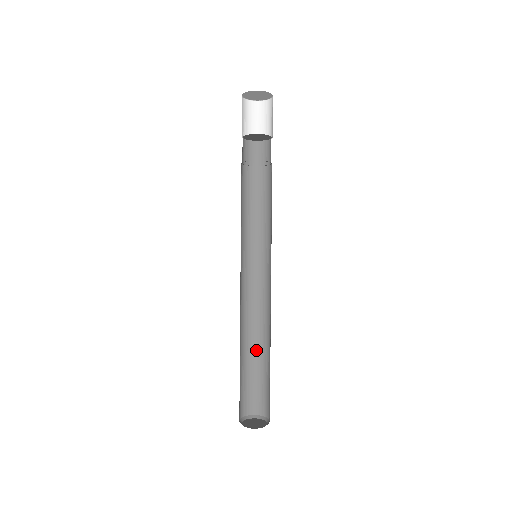
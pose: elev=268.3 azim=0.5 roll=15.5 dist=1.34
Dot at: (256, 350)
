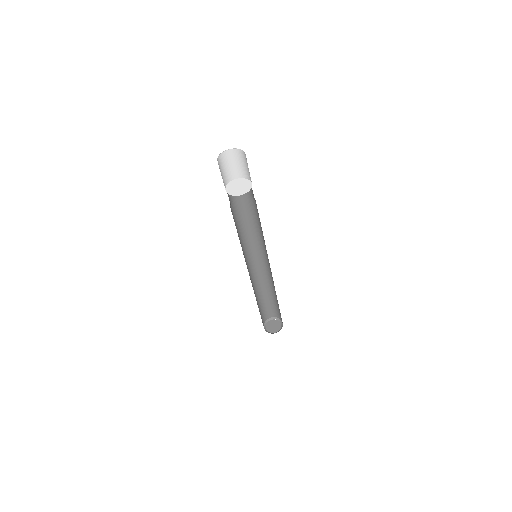
Dot at: (261, 294)
